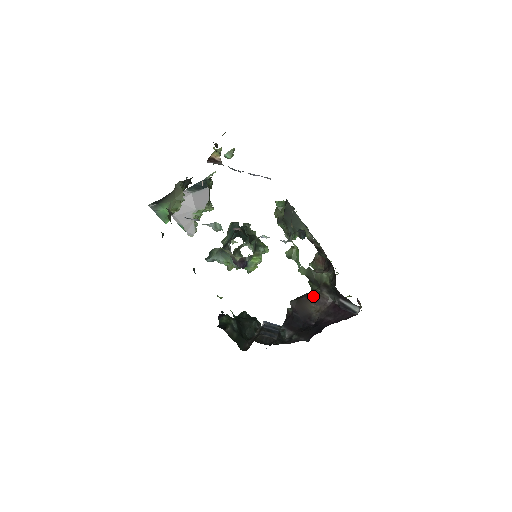
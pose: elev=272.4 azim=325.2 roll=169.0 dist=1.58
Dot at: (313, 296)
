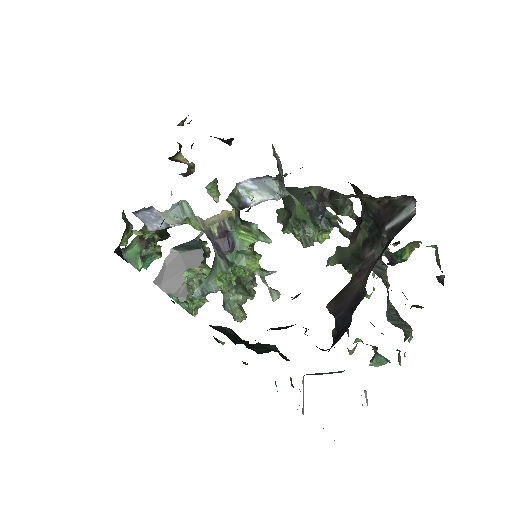
Dot at: occluded
